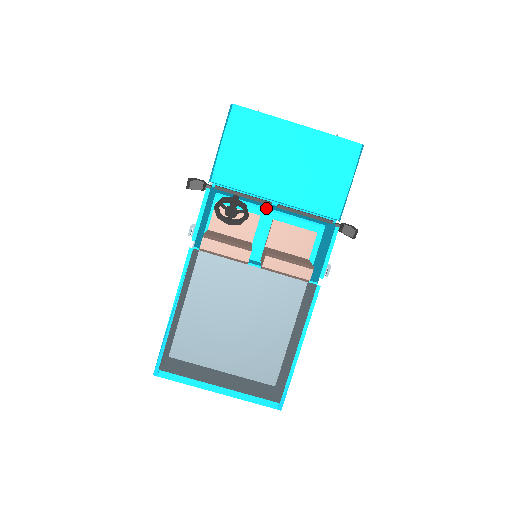
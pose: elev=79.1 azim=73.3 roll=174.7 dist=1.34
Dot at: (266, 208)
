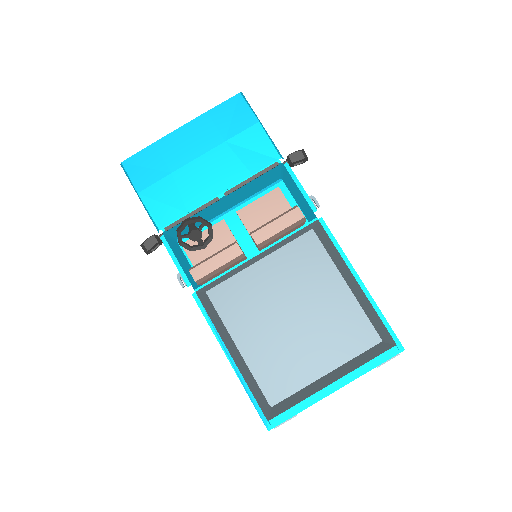
Dot at: (224, 212)
